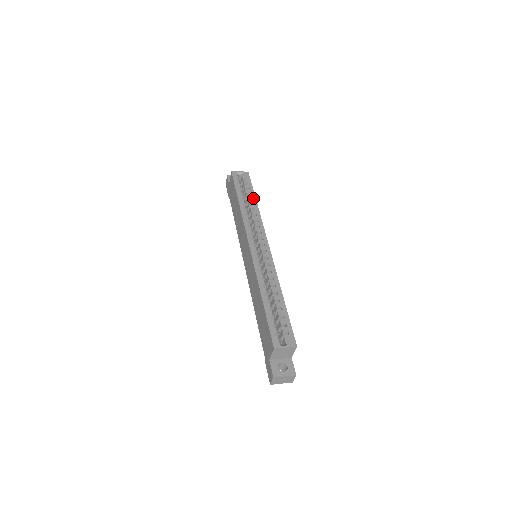
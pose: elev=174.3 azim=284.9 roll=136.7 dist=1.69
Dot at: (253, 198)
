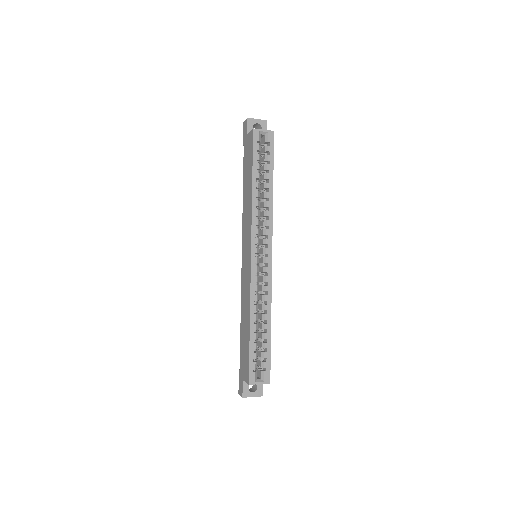
Dot at: (270, 180)
